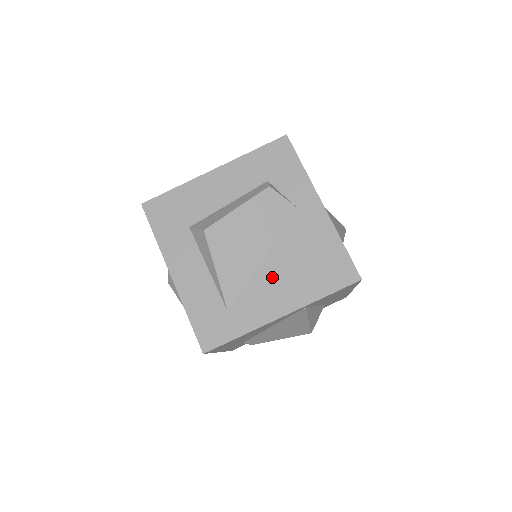
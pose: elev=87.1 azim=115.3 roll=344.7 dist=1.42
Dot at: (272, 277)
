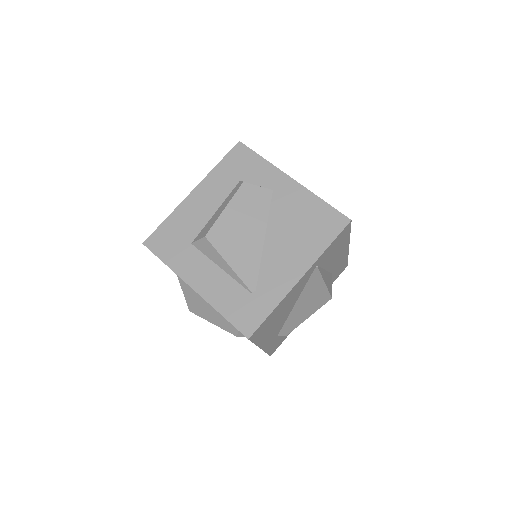
Dot at: (278, 251)
